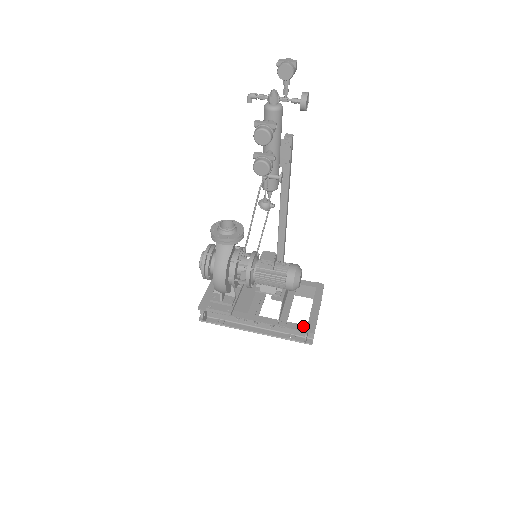
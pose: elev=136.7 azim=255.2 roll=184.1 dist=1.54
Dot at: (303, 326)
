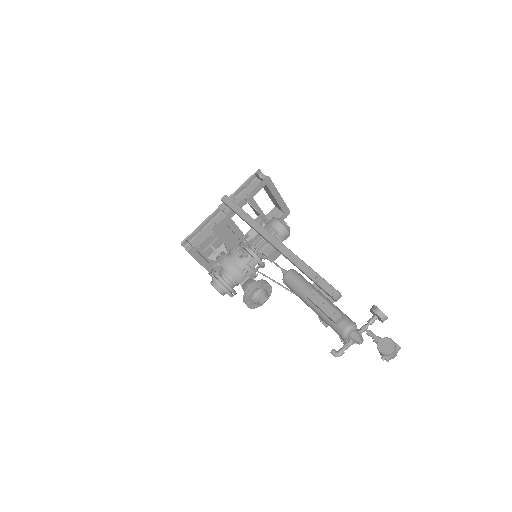
Dot at: (282, 217)
